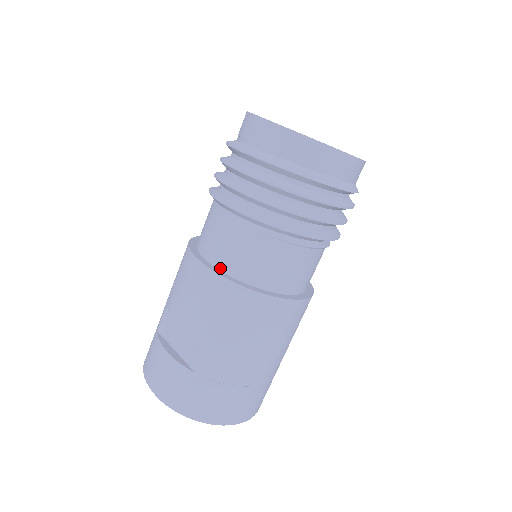
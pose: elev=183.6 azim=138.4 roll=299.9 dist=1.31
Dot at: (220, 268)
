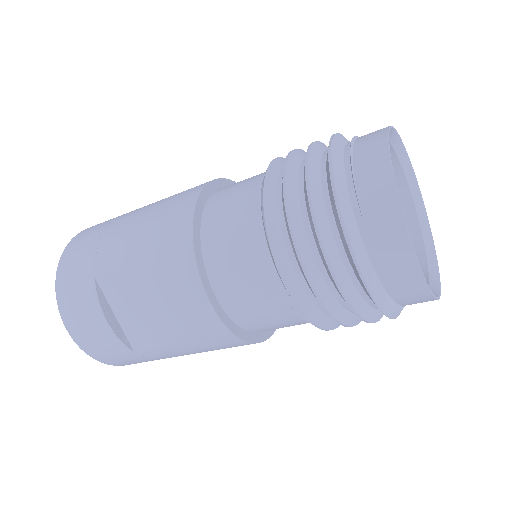
Dot at: (225, 308)
